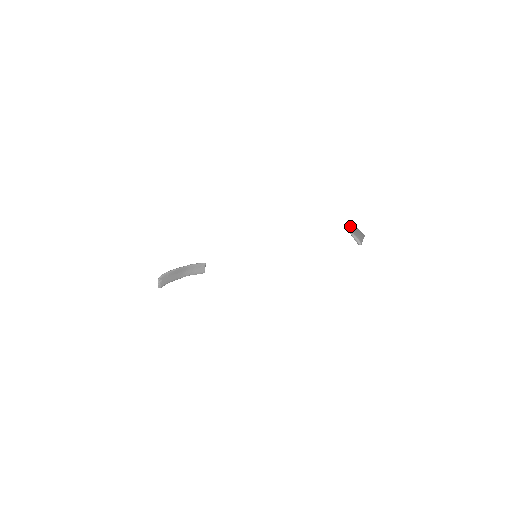
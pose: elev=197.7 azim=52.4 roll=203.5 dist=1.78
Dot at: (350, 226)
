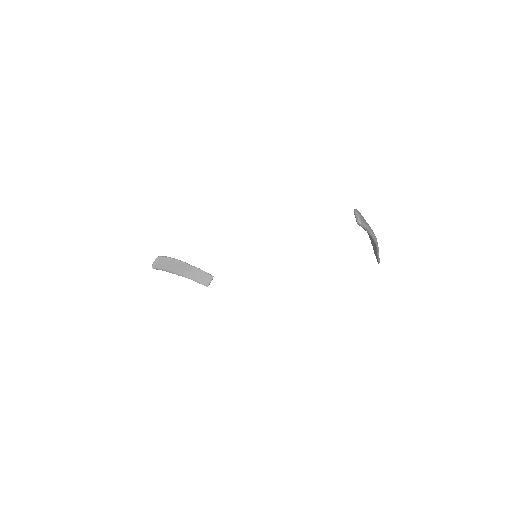
Dot at: occluded
